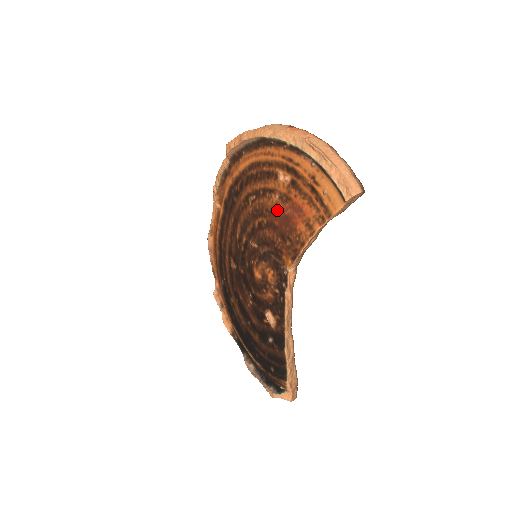
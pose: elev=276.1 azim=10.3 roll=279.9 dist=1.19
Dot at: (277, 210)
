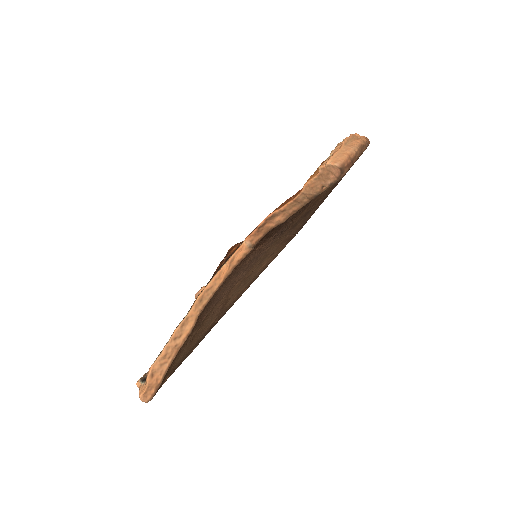
Dot at: occluded
